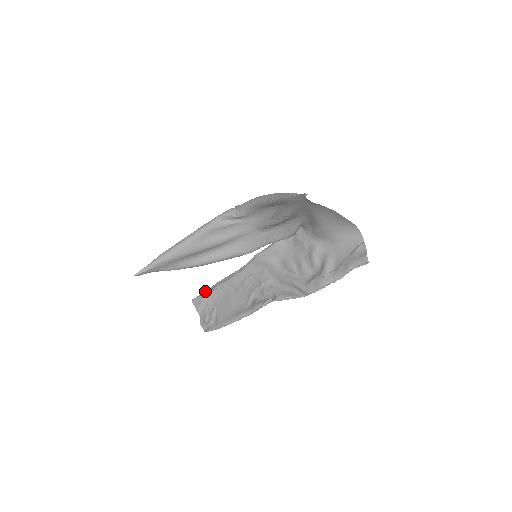
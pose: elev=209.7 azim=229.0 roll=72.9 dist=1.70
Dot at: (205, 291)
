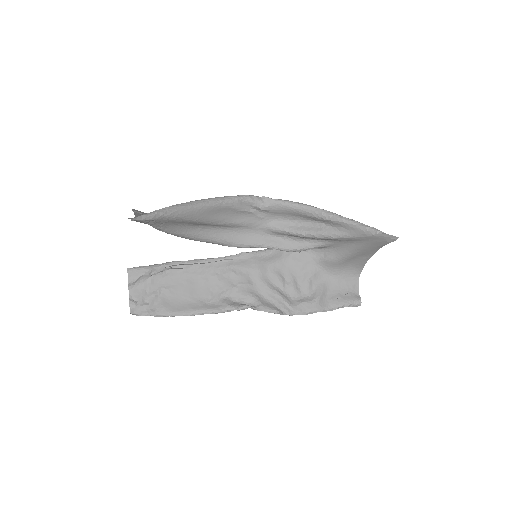
Dot at: occluded
